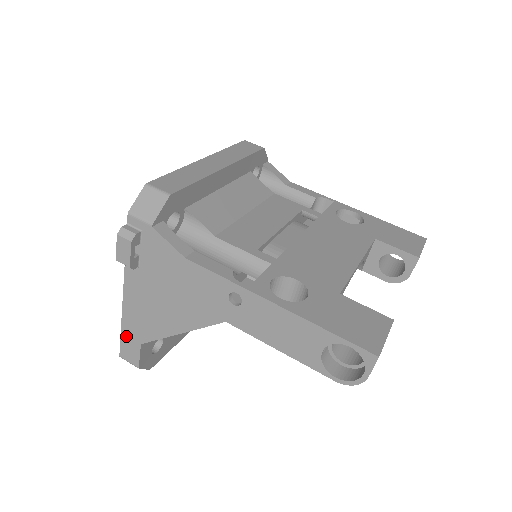
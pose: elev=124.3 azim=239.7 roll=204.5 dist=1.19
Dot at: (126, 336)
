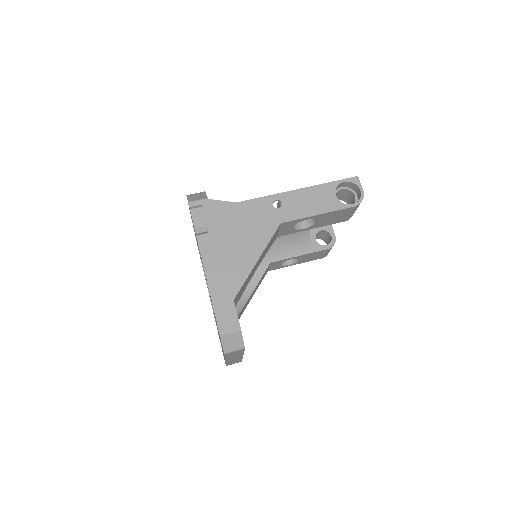
Dot at: (218, 305)
